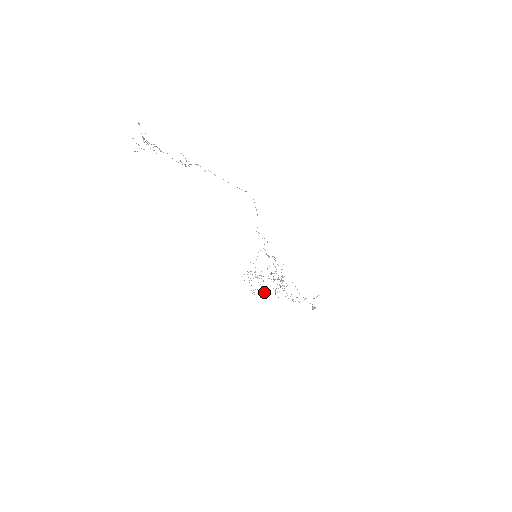
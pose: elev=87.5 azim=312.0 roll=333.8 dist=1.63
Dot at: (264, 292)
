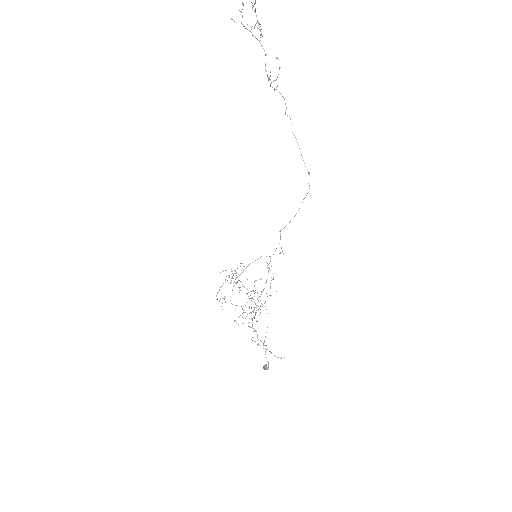
Dot at: occluded
